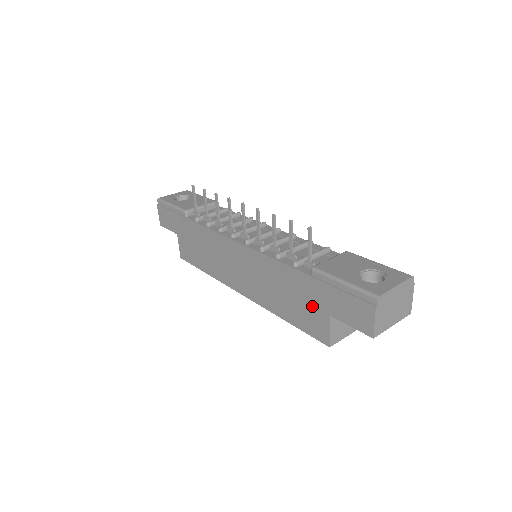
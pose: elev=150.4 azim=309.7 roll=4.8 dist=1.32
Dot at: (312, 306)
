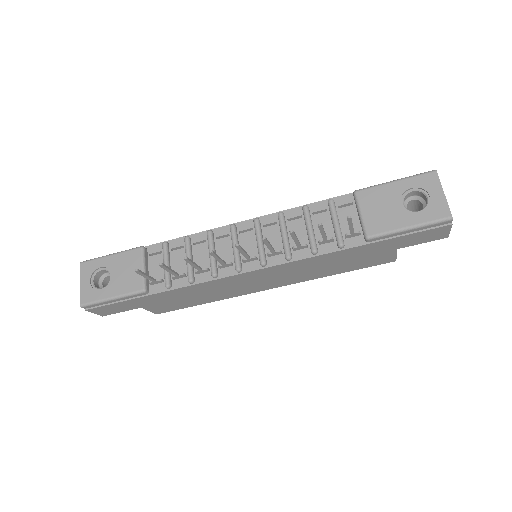
Dot at: (373, 255)
